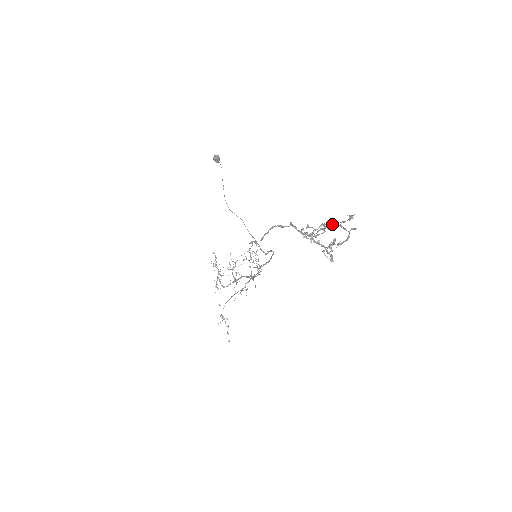
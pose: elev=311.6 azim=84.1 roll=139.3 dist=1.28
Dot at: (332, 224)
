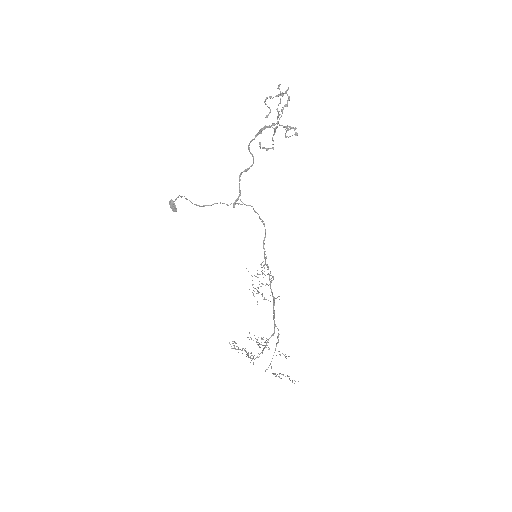
Dot at: (270, 96)
